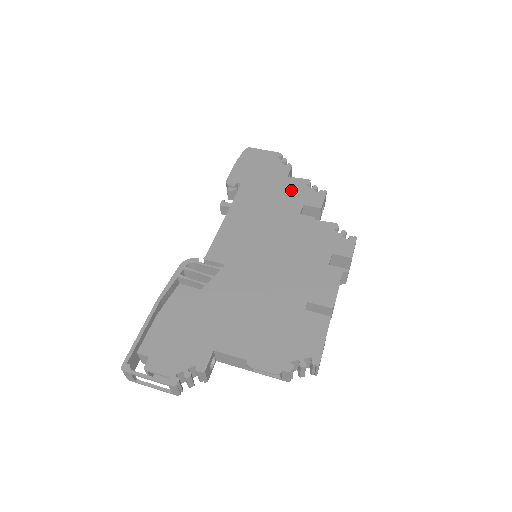
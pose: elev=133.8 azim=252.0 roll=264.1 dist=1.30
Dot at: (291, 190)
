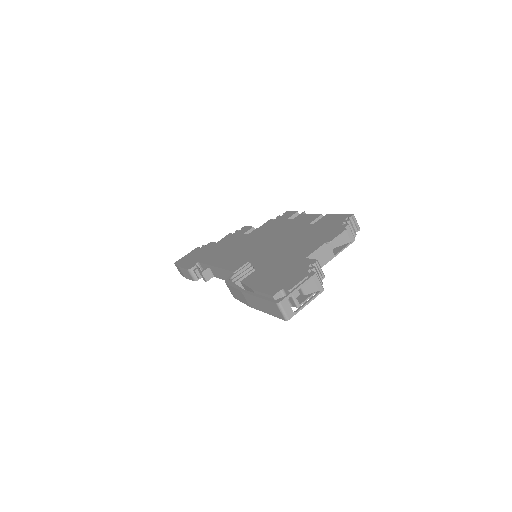
Dot at: (227, 240)
